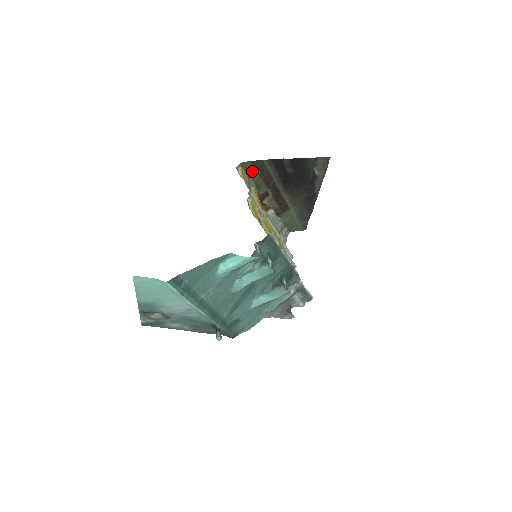
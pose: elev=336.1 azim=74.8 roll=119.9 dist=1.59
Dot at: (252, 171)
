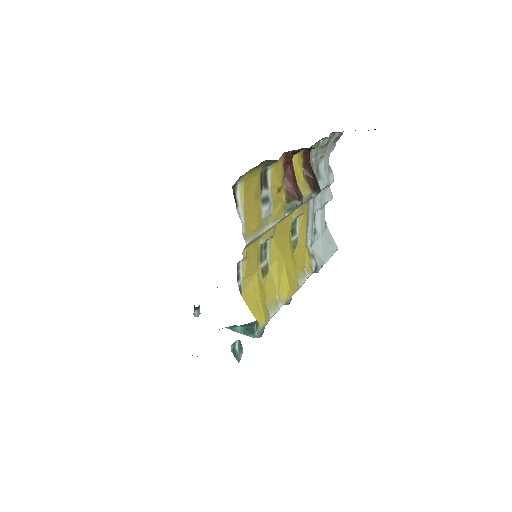
Dot at: occluded
